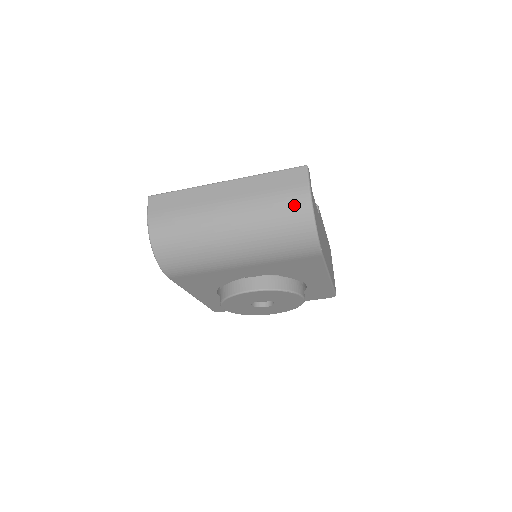
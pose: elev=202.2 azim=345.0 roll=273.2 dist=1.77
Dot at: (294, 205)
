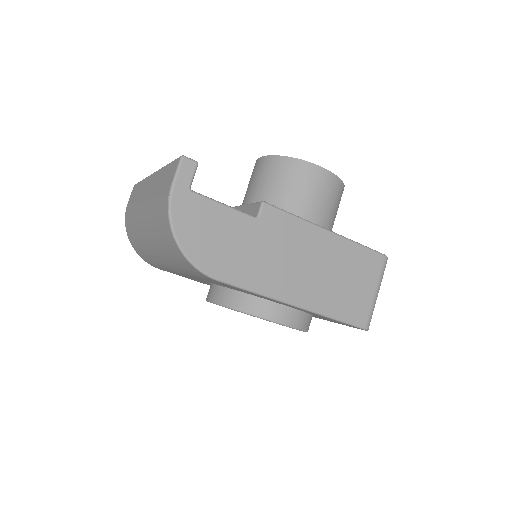
Dot at: (162, 212)
